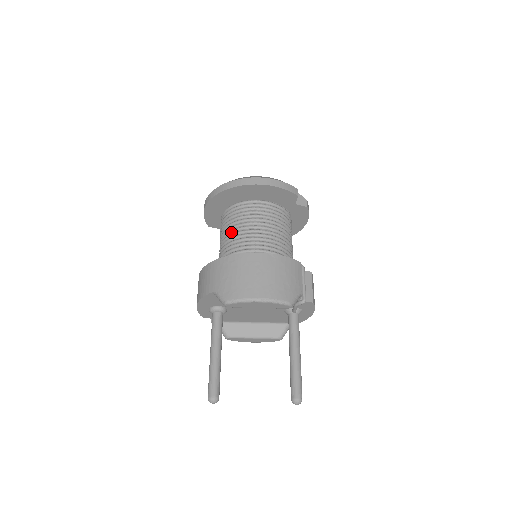
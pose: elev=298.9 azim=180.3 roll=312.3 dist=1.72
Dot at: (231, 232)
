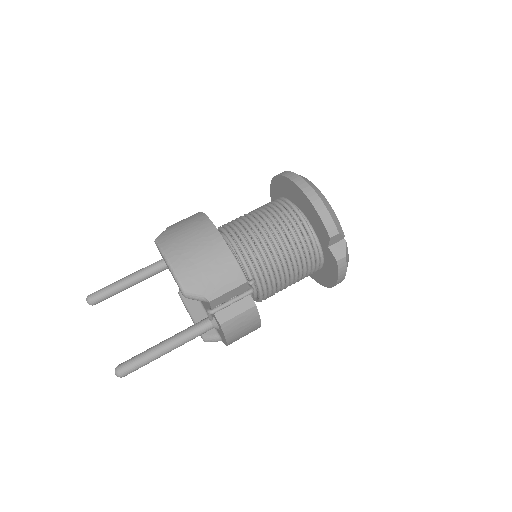
Dot at: (250, 212)
